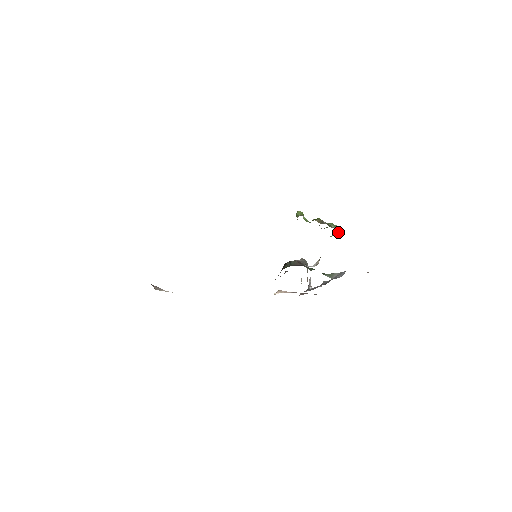
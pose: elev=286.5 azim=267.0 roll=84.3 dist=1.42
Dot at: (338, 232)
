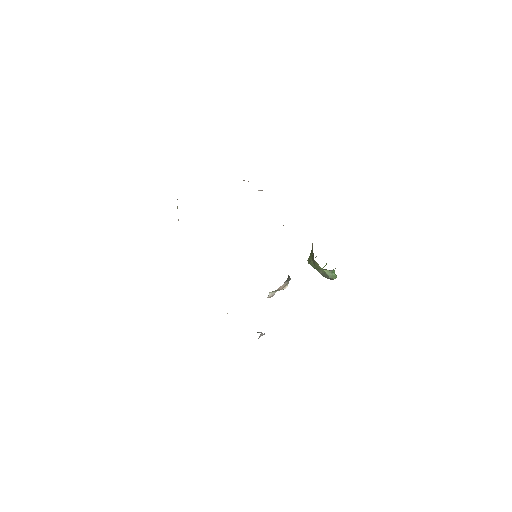
Dot at: (334, 274)
